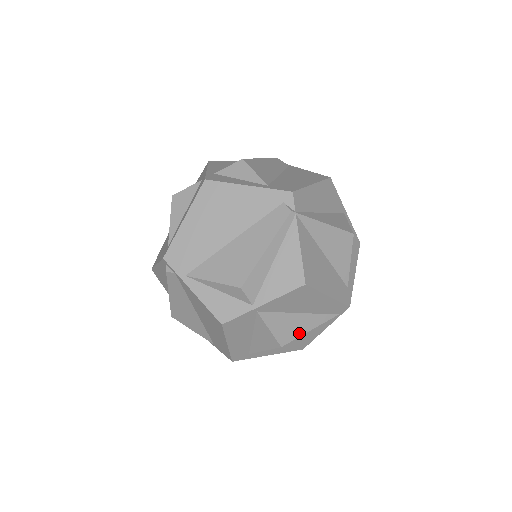
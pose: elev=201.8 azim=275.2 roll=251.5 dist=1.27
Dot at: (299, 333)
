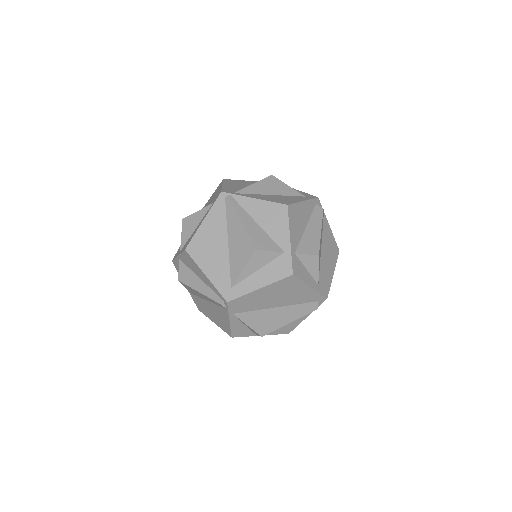
Dot at: occluded
